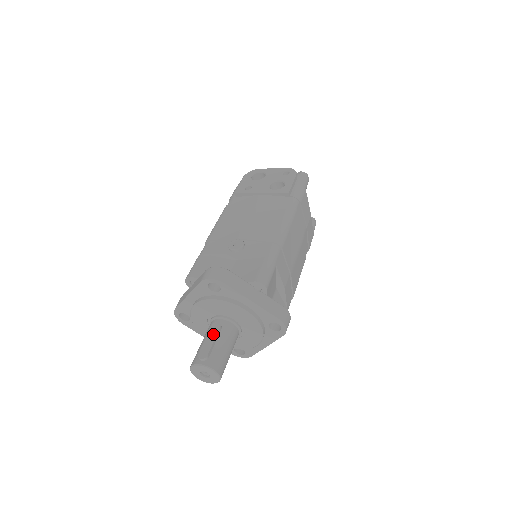
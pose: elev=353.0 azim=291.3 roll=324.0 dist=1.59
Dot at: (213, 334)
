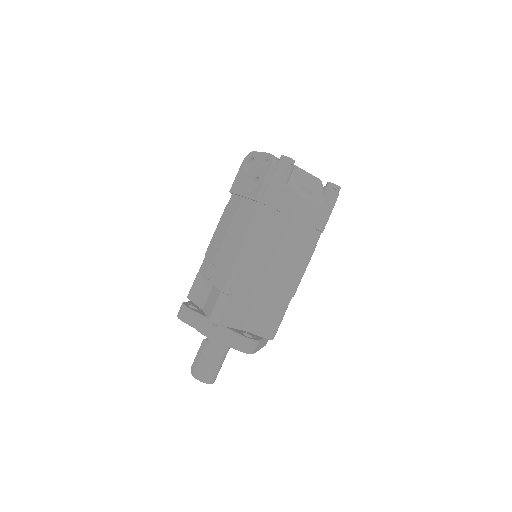
Dot at: (201, 350)
